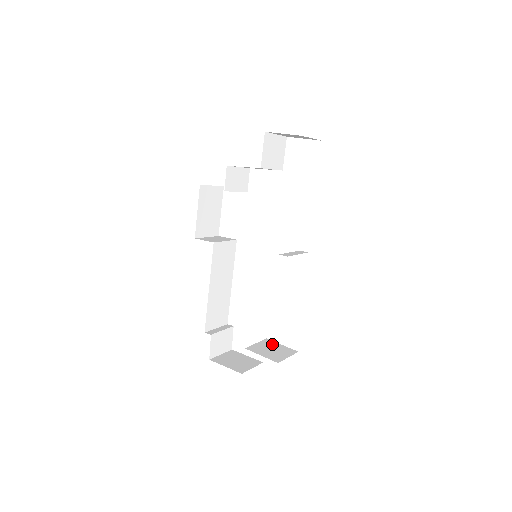
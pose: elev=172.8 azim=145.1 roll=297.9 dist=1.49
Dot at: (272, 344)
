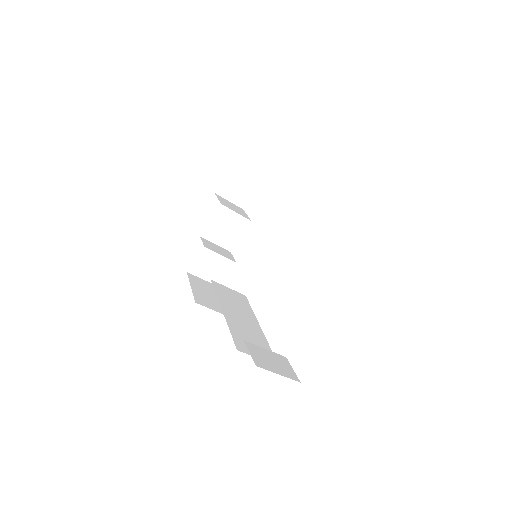
Dot at: occluded
